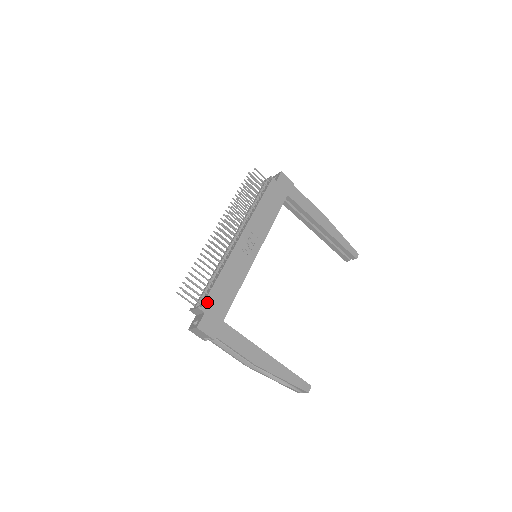
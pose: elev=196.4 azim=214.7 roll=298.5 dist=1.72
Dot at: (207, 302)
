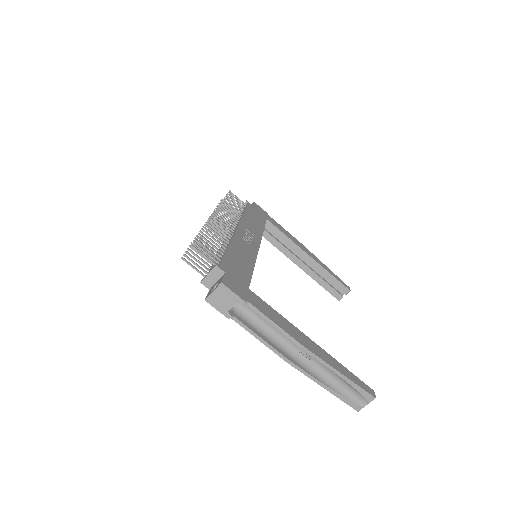
Dot at: (224, 264)
